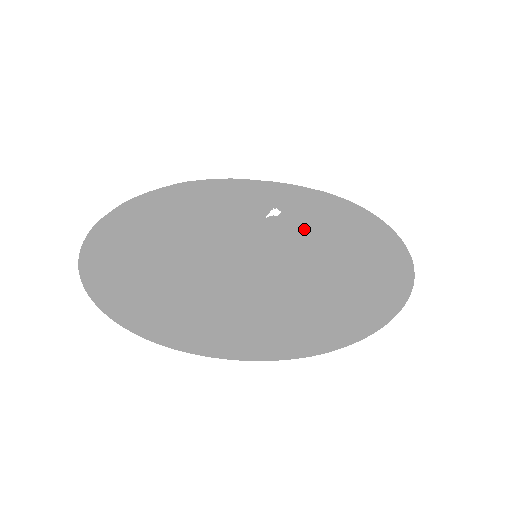
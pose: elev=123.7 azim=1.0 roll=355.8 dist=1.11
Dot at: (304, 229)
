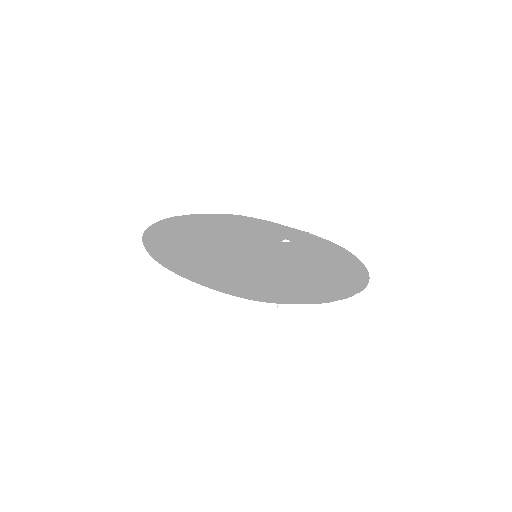
Dot at: (298, 251)
